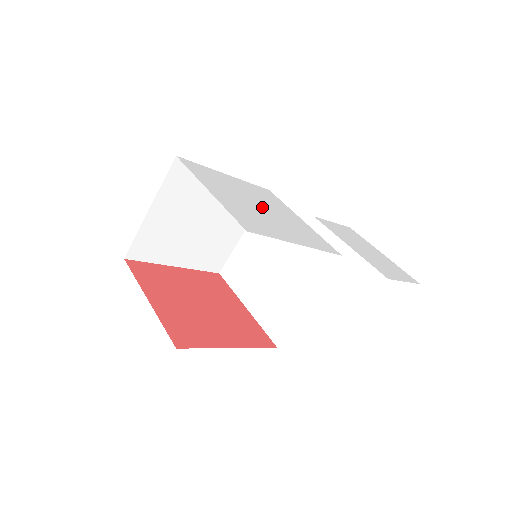
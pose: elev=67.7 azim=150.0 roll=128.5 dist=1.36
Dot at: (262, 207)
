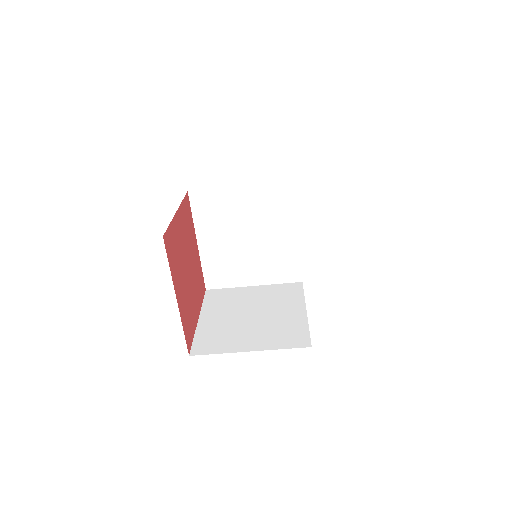
Dot at: occluded
